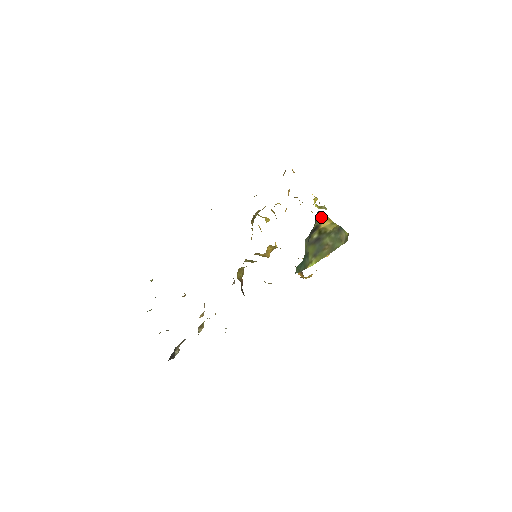
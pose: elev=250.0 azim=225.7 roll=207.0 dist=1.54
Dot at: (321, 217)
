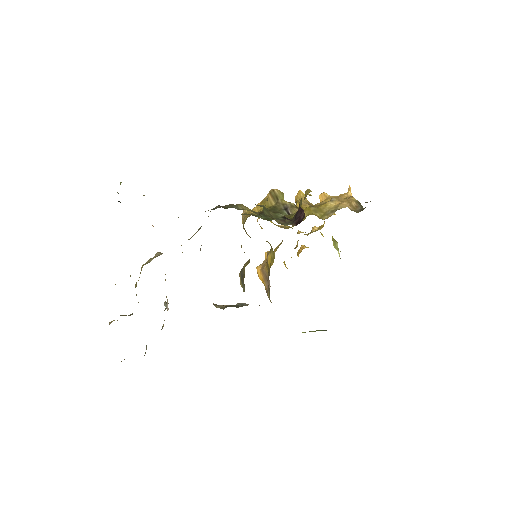
Dot at: occluded
